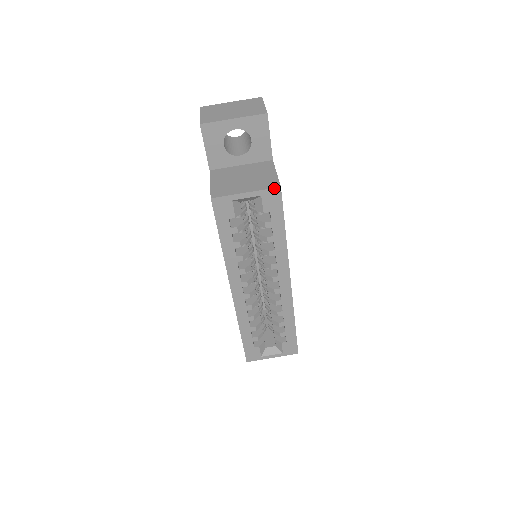
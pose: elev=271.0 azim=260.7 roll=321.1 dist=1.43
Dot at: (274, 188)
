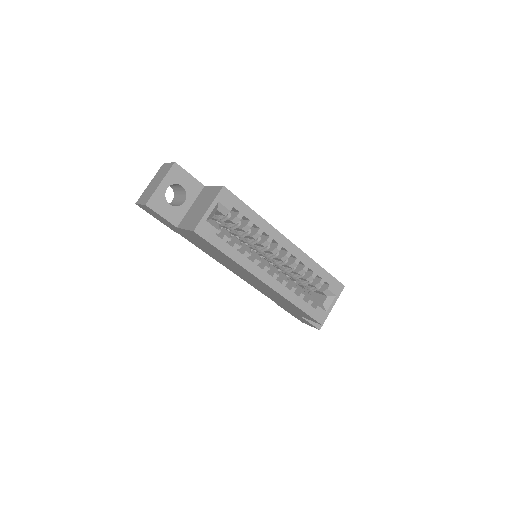
Dot at: (221, 190)
